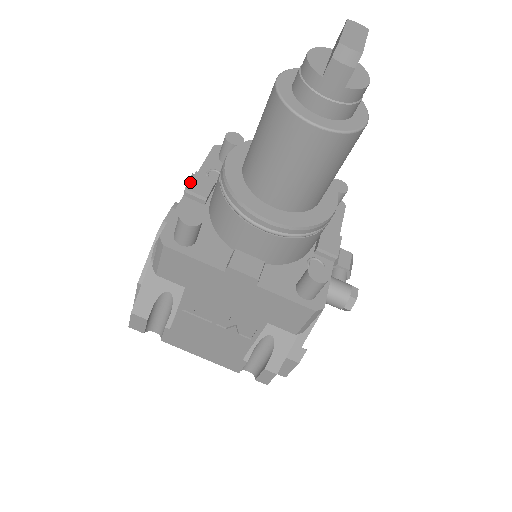
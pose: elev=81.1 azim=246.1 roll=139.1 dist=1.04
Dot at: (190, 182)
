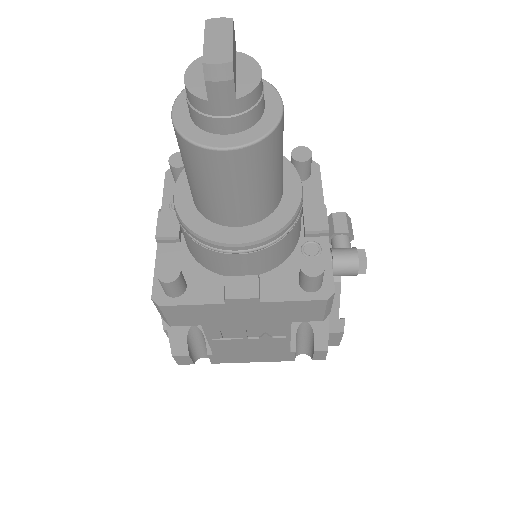
Dot at: (157, 228)
